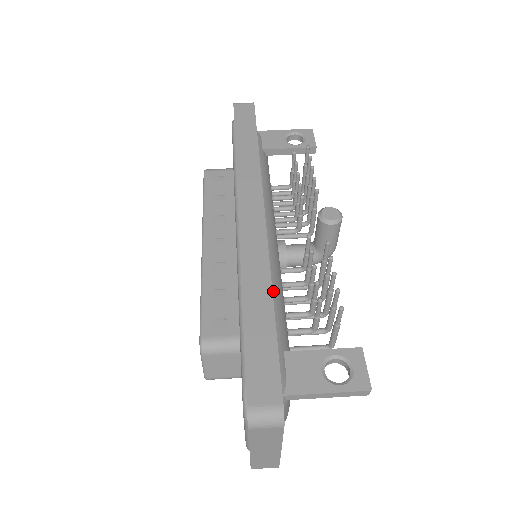
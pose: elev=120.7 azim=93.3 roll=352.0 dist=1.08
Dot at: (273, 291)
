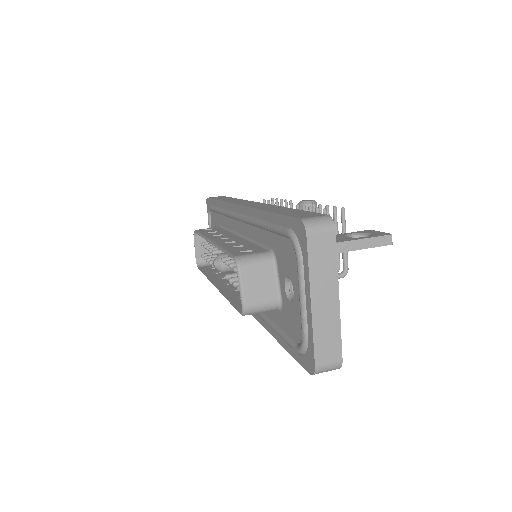
Dot at: occluded
